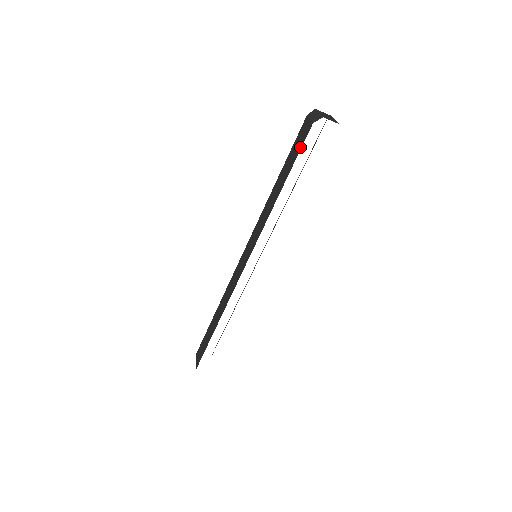
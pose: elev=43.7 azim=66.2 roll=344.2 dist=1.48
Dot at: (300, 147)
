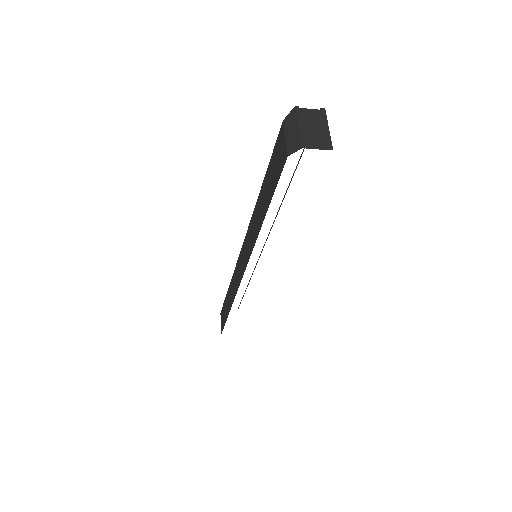
Dot at: (276, 179)
